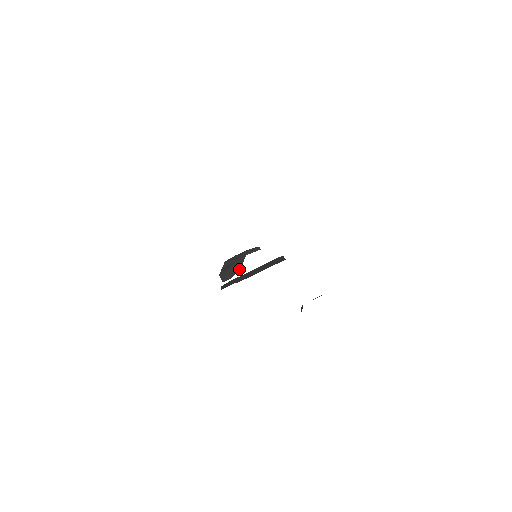
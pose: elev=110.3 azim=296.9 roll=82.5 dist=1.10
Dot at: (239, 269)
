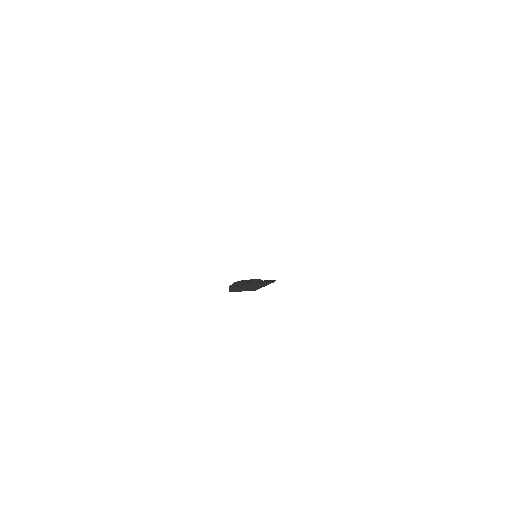
Dot at: occluded
